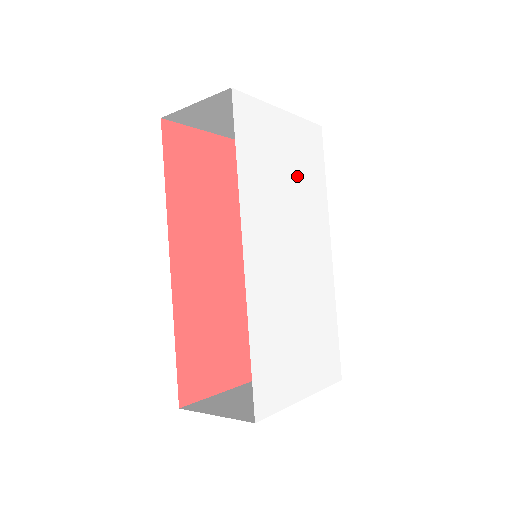
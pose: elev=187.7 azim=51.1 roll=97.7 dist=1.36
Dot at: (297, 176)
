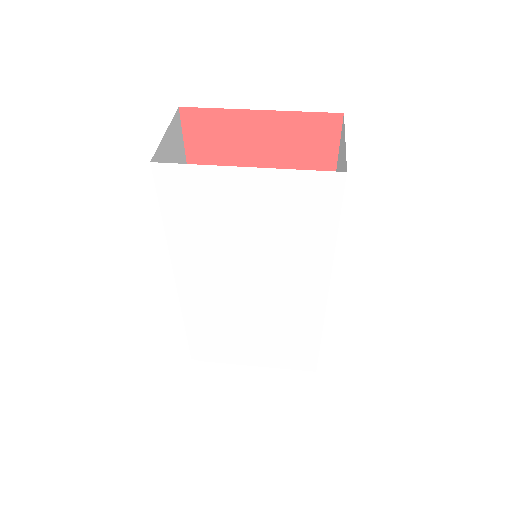
Dot at: (269, 231)
